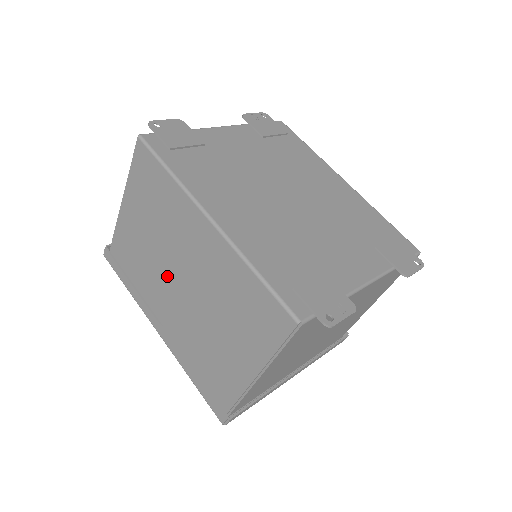
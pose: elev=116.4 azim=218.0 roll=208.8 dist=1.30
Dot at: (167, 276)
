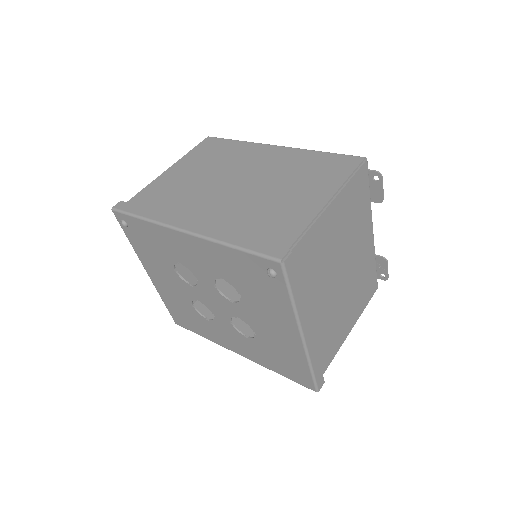
Dot at: (215, 188)
